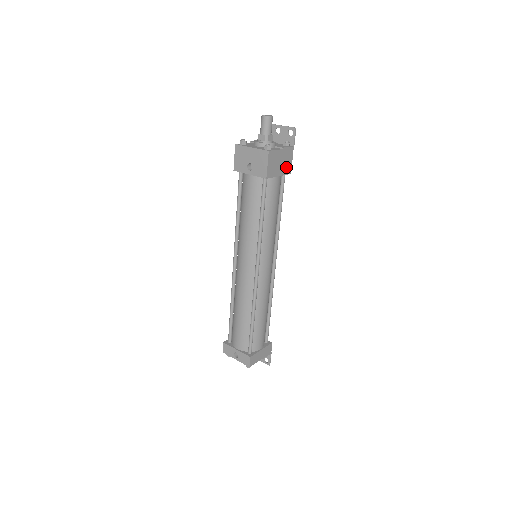
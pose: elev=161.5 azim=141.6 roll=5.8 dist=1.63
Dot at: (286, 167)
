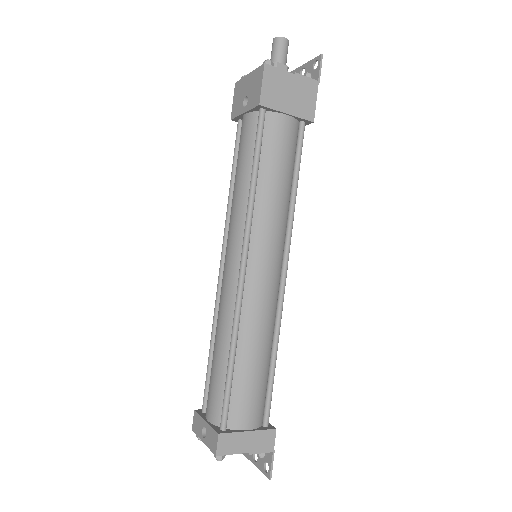
Dot at: (303, 107)
